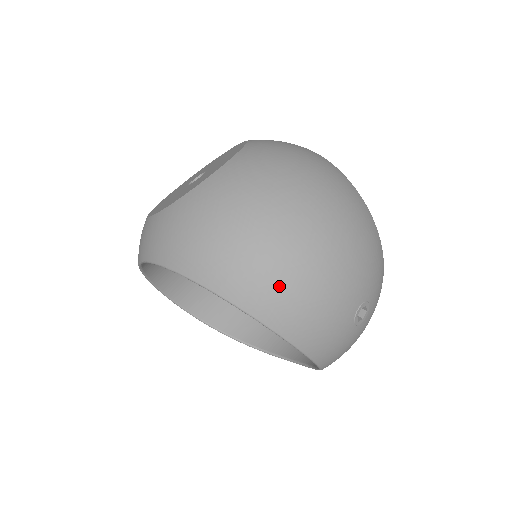
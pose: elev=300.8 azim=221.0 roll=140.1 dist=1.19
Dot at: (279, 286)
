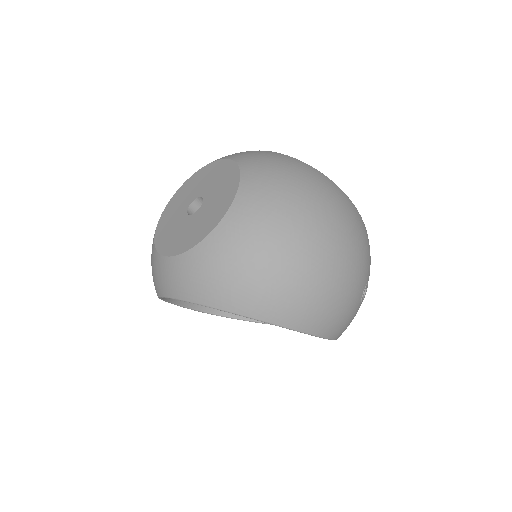
Dot at: (311, 302)
